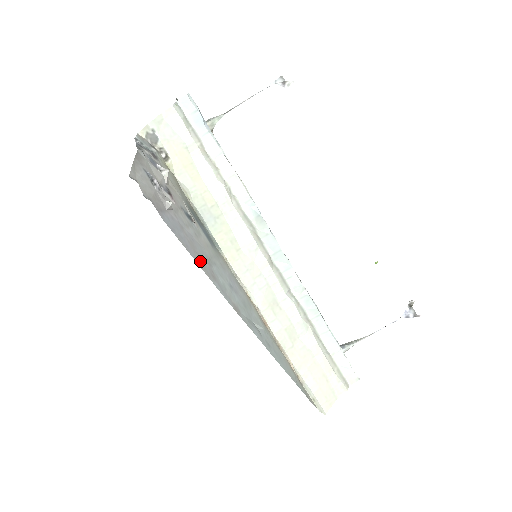
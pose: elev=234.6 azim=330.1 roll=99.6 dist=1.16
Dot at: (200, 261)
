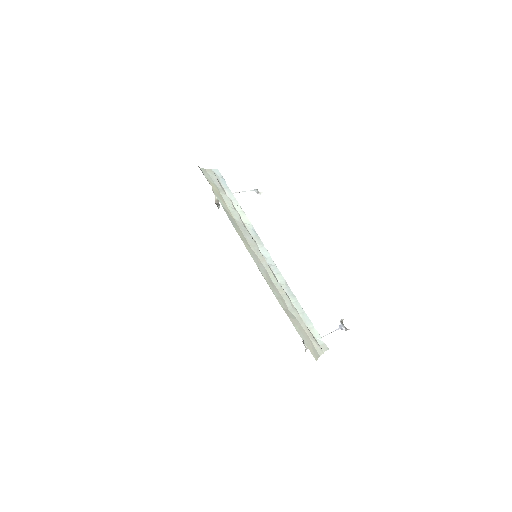
Dot at: occluded
